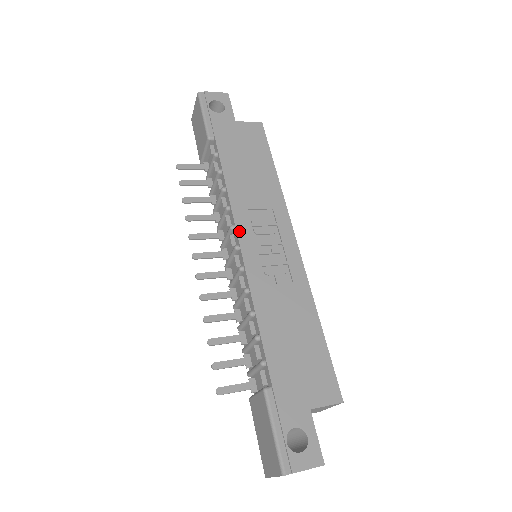
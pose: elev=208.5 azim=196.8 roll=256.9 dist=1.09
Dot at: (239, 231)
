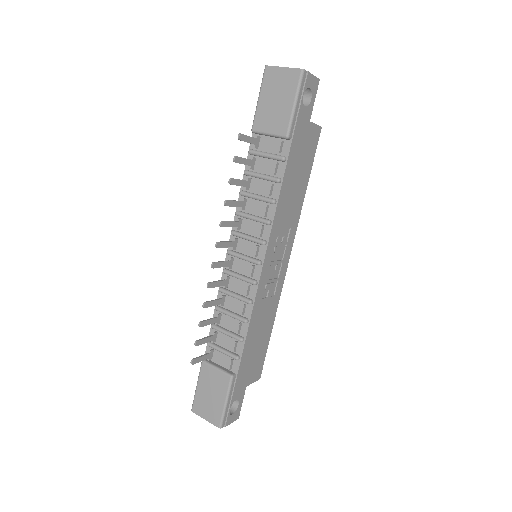
Dot at: (268, 250)
